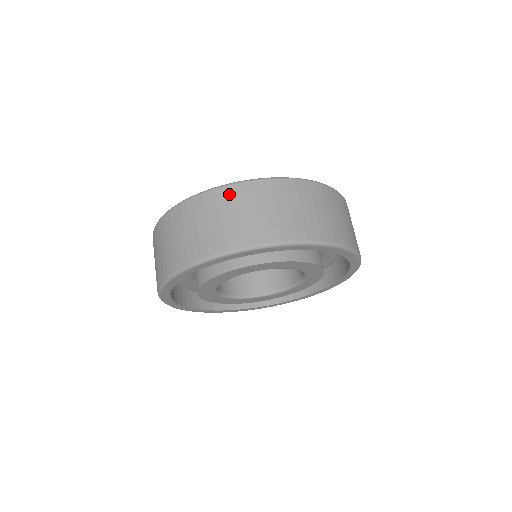
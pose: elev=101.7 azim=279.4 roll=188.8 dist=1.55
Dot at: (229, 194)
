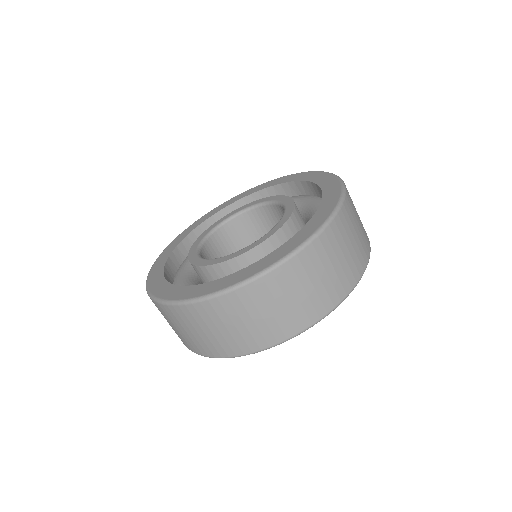
Dot at: (251, 294)
